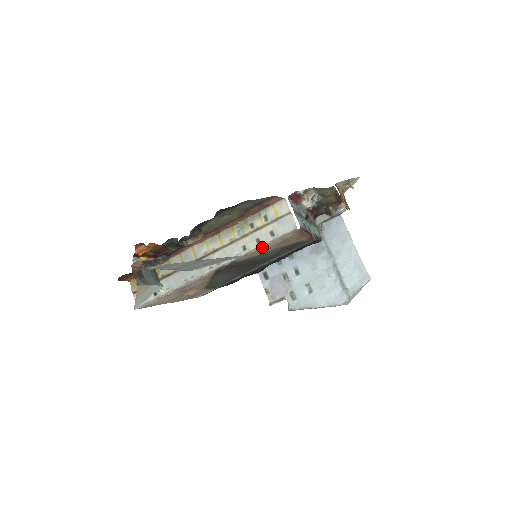
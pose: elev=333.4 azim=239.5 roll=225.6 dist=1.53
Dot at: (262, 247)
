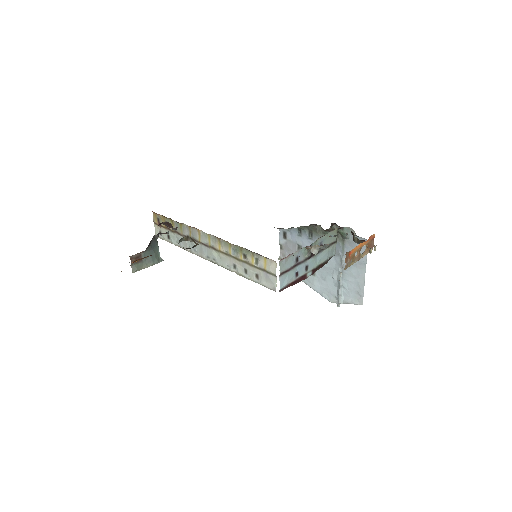
Dot at: (247, 277)
